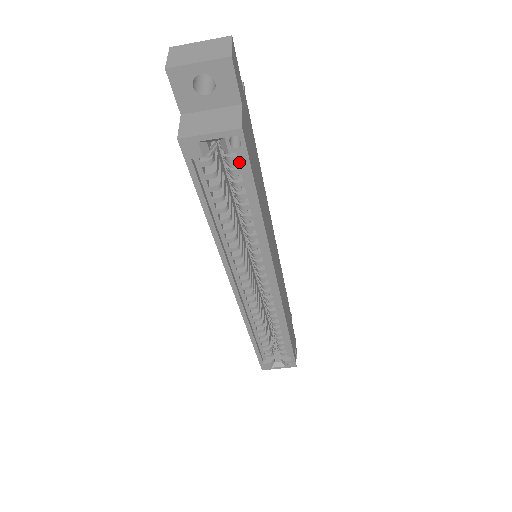
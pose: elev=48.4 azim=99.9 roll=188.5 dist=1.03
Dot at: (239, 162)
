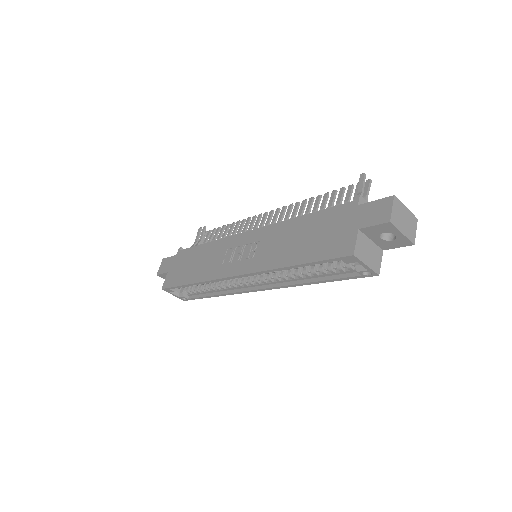
Dot at: (350, 271)
